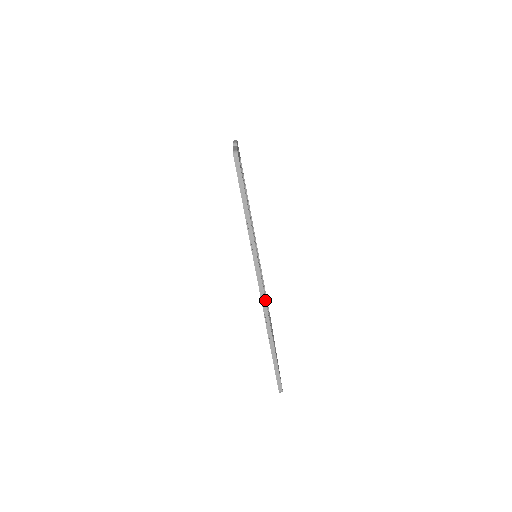
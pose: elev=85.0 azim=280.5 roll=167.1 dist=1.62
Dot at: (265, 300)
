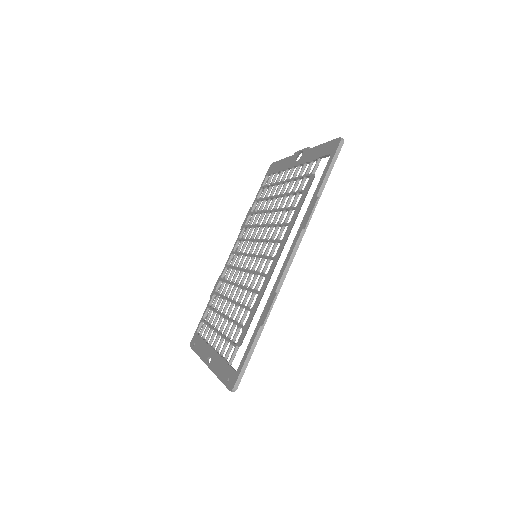
Dot at: occluded
